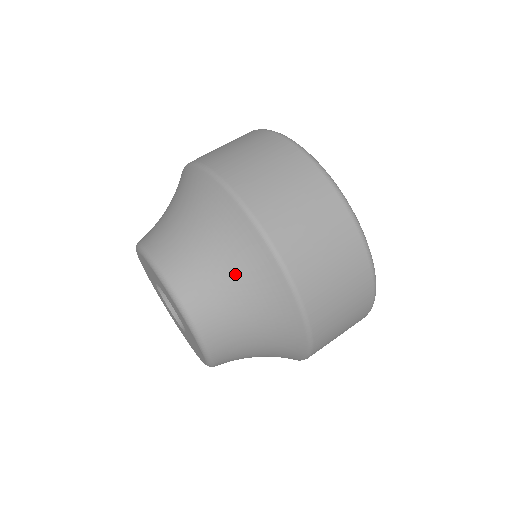
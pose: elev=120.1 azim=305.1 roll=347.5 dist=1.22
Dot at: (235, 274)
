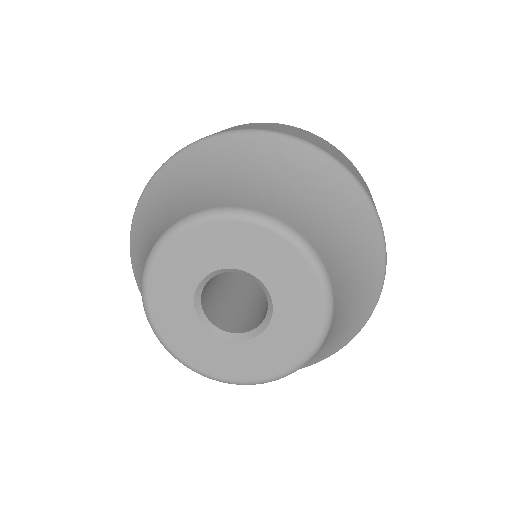
Dot at: (278, 173)
